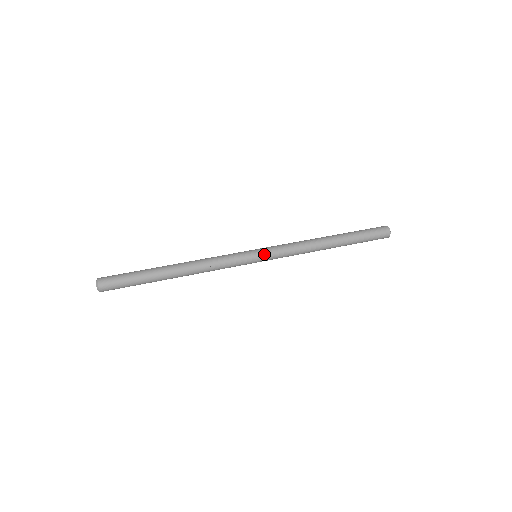
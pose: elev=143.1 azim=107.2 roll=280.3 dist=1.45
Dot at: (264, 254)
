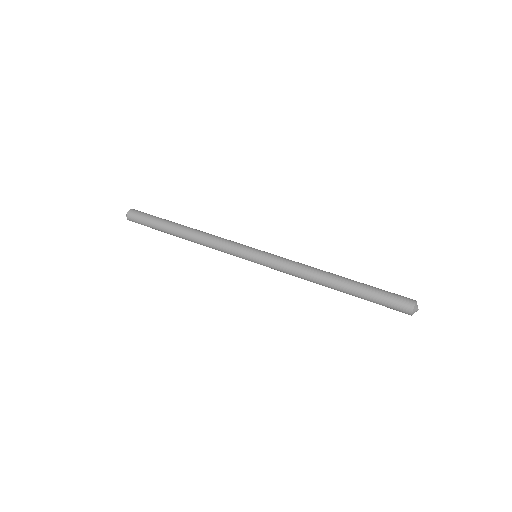
Dot at: (260, 258)
